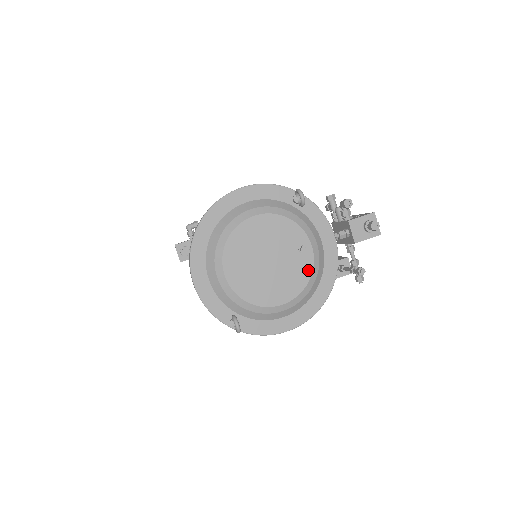
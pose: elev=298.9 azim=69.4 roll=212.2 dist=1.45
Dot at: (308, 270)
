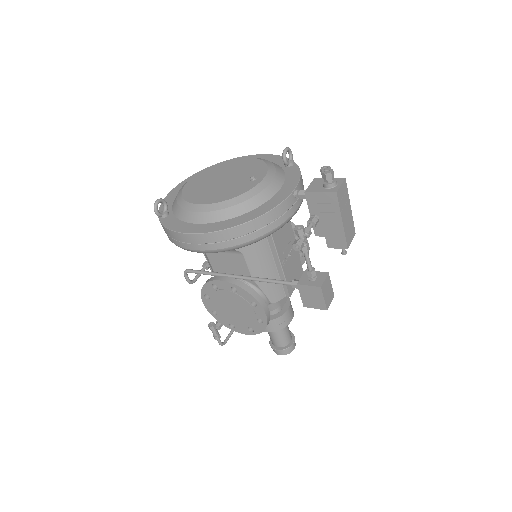
Dot at: (243, 191)
